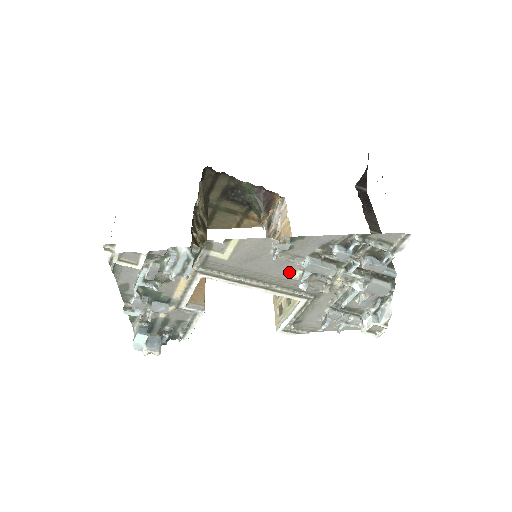
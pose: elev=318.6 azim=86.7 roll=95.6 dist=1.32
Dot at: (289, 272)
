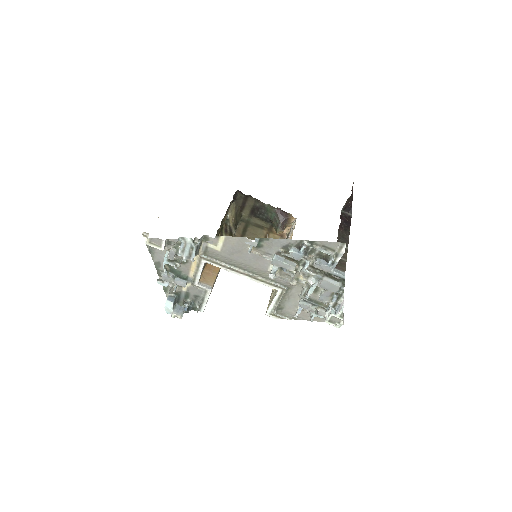
Dot at: (264, 265)
